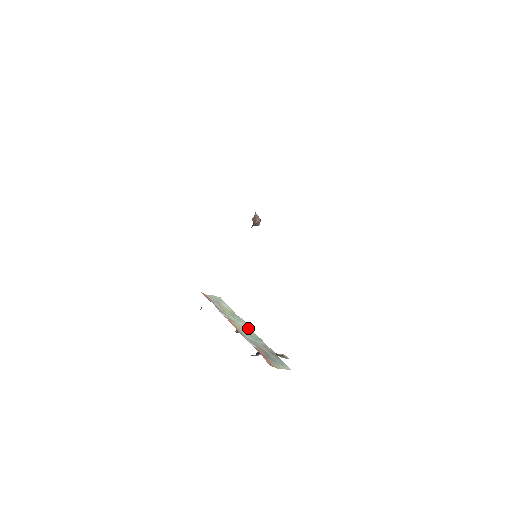
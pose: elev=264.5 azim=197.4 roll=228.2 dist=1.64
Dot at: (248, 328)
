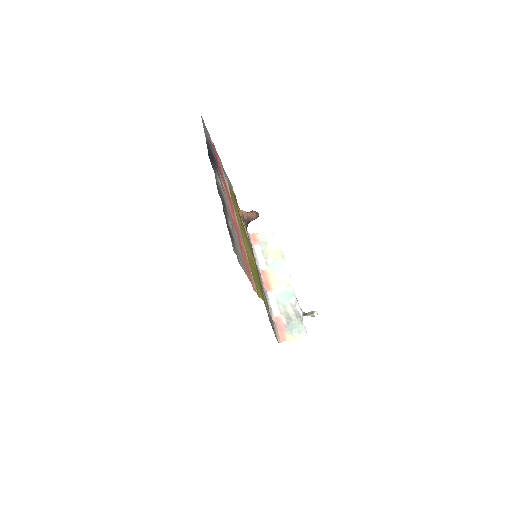
Dot at: (287, 279)
